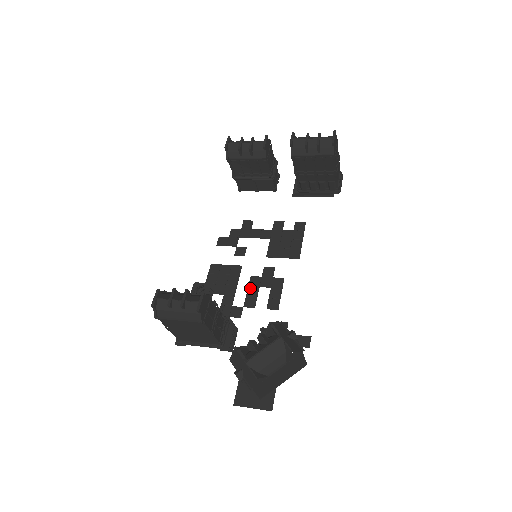
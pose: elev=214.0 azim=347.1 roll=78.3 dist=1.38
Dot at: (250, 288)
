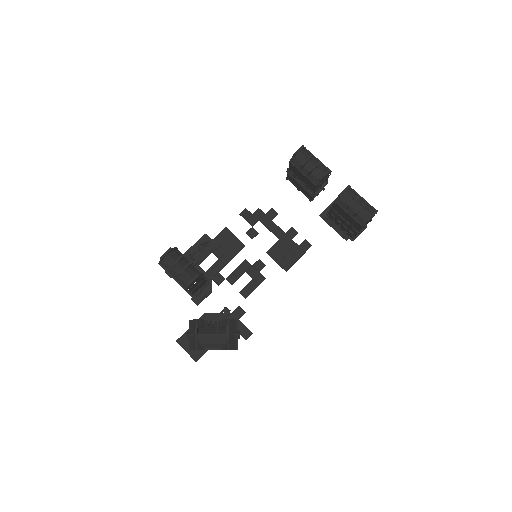
Dot at: (239, 268)
